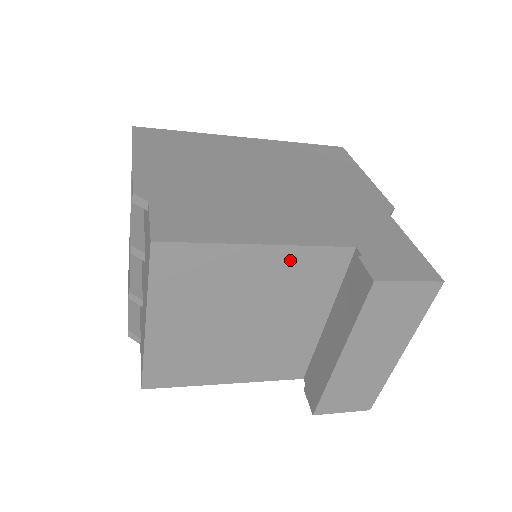
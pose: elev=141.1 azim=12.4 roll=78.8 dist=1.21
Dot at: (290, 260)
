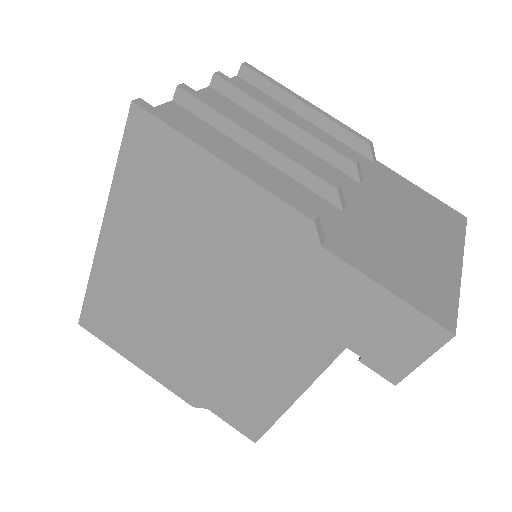
Dot at: occluded
